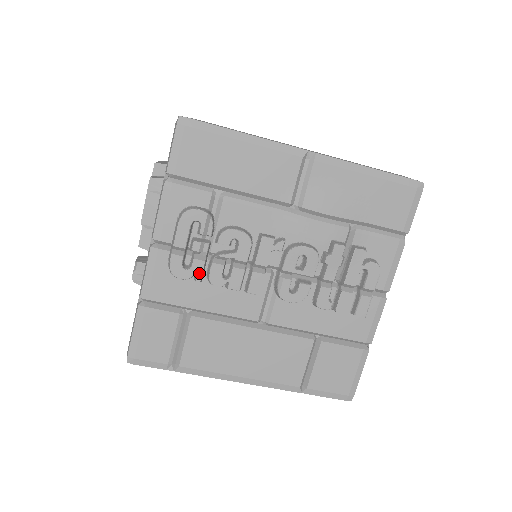
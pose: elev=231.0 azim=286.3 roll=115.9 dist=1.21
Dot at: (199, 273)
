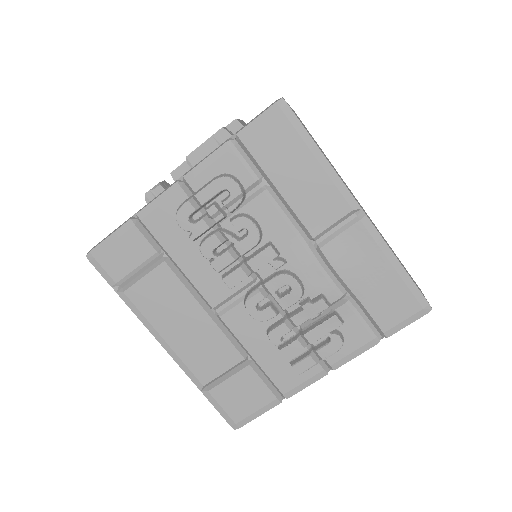
Dot at: (197, 233)
